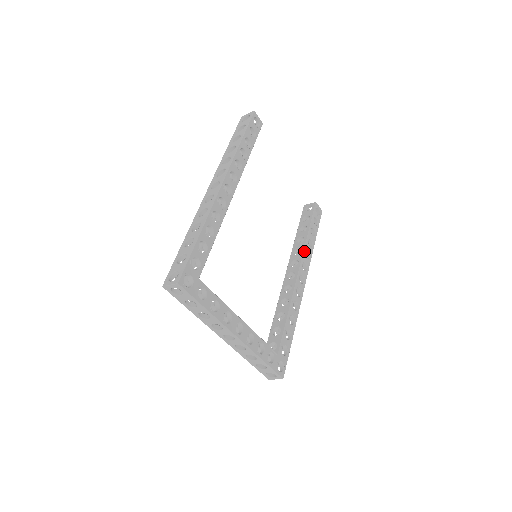
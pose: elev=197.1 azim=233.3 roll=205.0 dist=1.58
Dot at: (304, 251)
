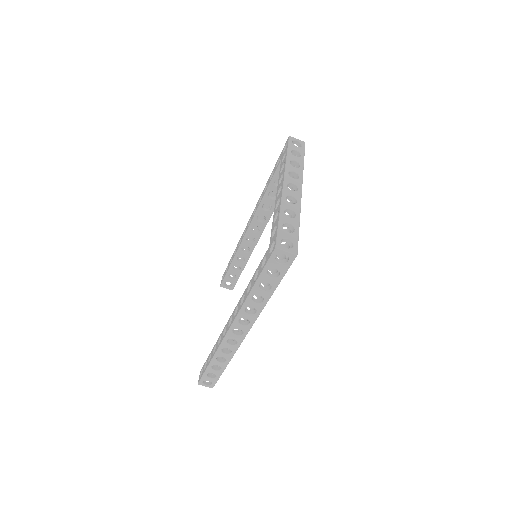
Dot at: occluded
